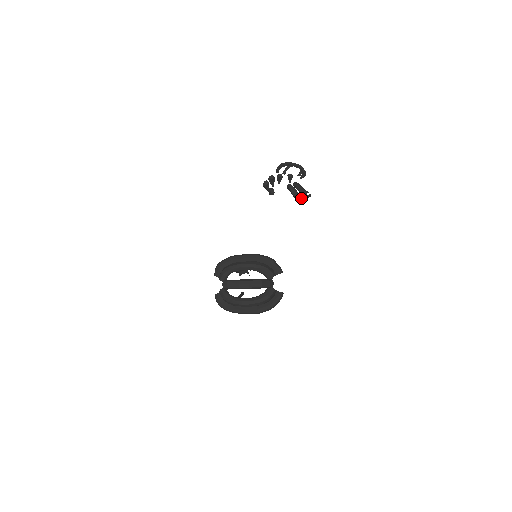
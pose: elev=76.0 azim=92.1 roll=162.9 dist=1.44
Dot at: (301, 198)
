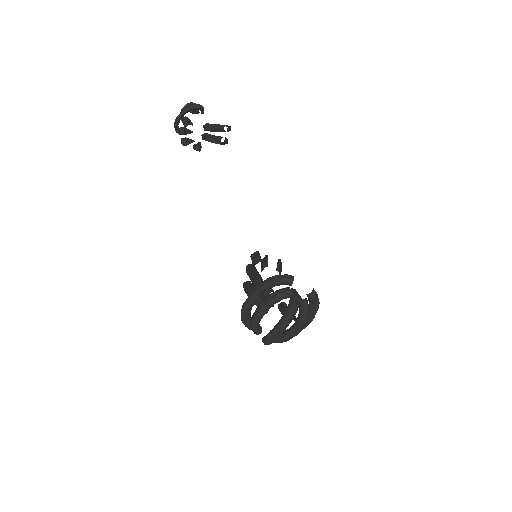
Dot at: (226, 141)
